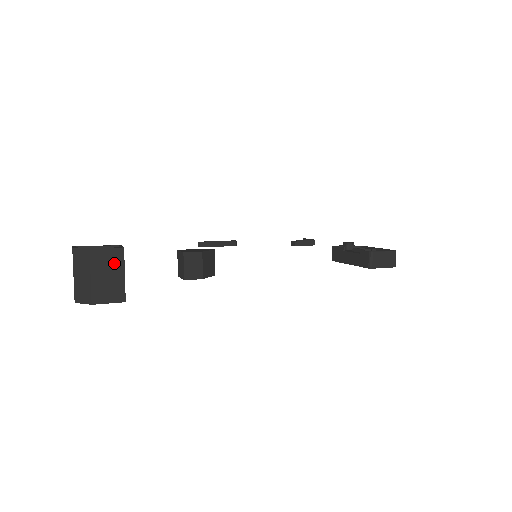
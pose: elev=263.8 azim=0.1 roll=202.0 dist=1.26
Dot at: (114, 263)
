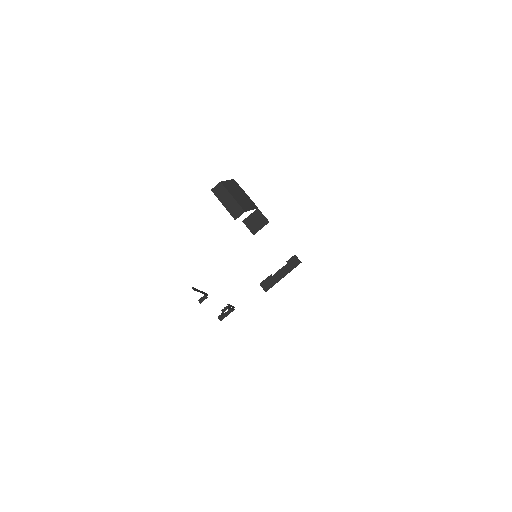
Dot at: occluded
